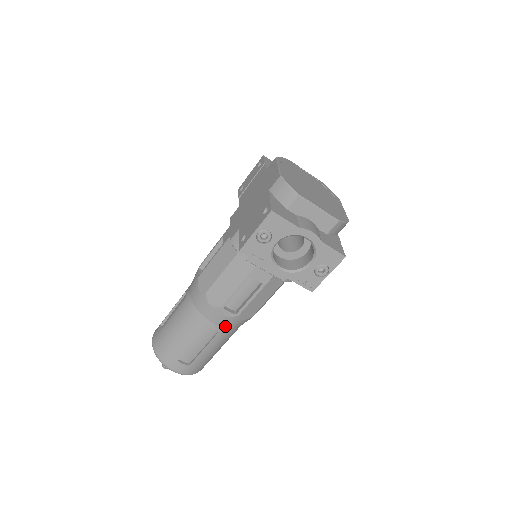
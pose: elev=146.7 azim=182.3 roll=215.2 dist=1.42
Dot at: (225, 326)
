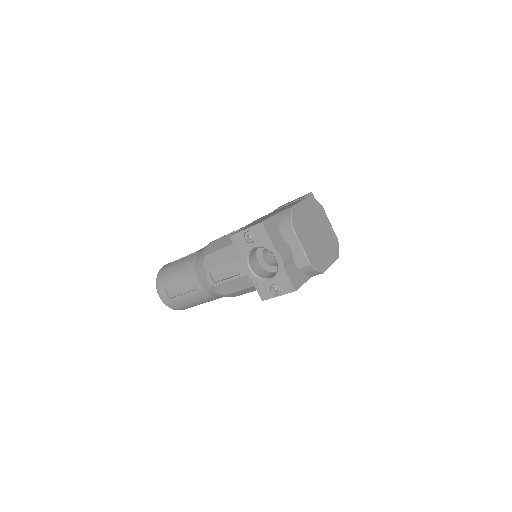
Dot at: (204, 288)
